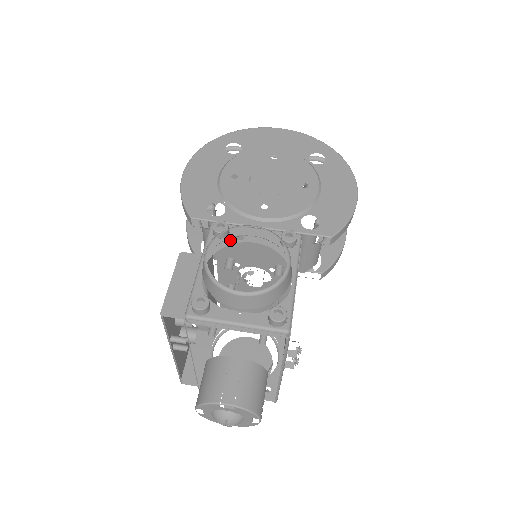
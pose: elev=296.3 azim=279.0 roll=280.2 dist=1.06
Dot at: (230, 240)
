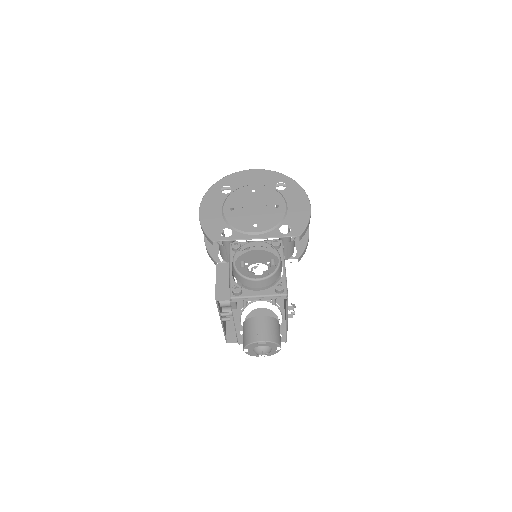
Dot at: (242, 251)
